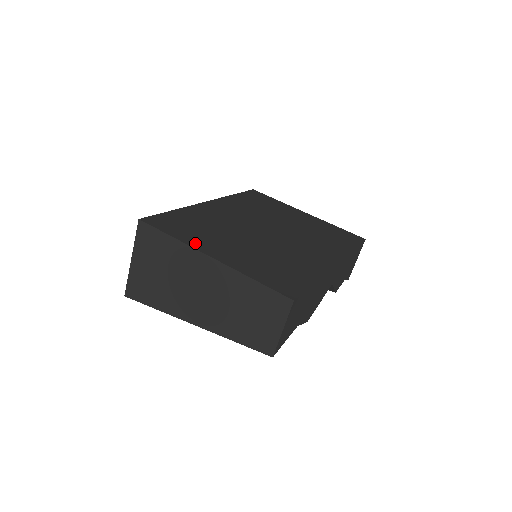
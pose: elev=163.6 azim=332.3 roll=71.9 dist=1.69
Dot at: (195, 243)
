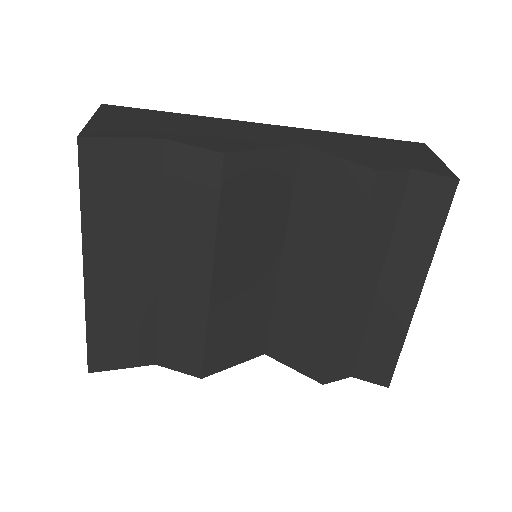
Dot at: occluded
